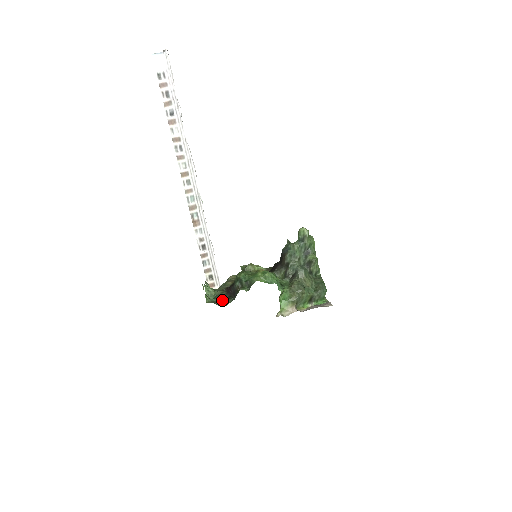
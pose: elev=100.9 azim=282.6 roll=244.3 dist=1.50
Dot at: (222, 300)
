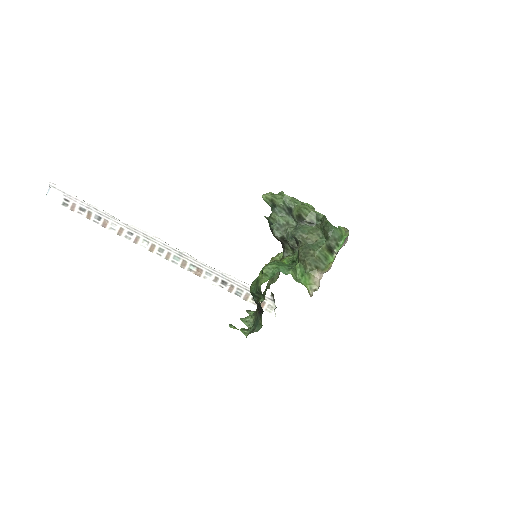
Dot at: (257, 323)
